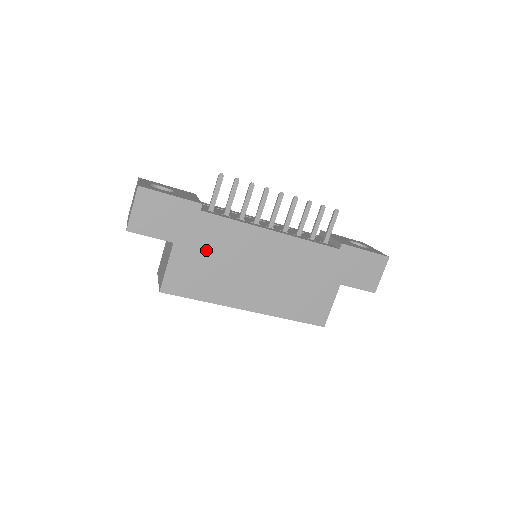
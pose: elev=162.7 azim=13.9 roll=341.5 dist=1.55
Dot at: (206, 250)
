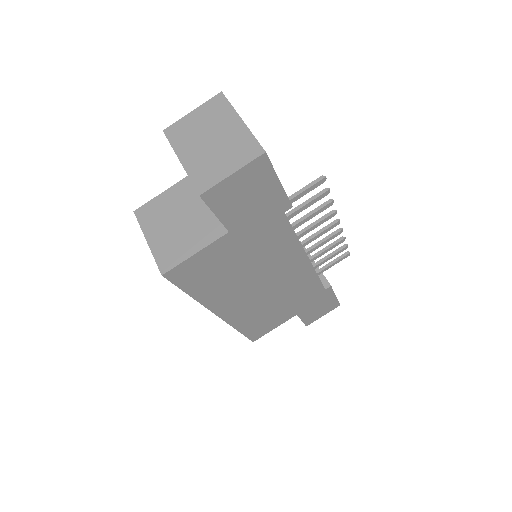
Dot at: (247, 252)
